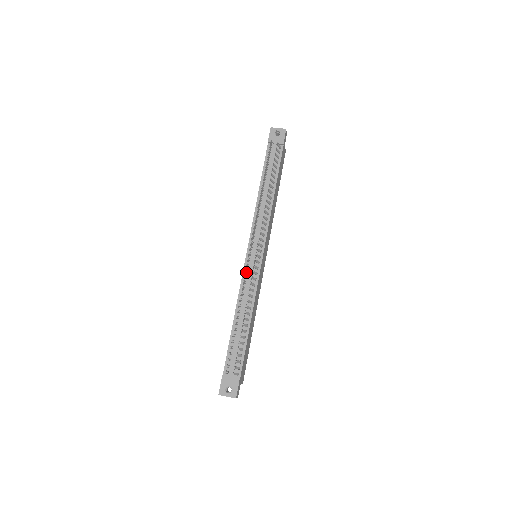
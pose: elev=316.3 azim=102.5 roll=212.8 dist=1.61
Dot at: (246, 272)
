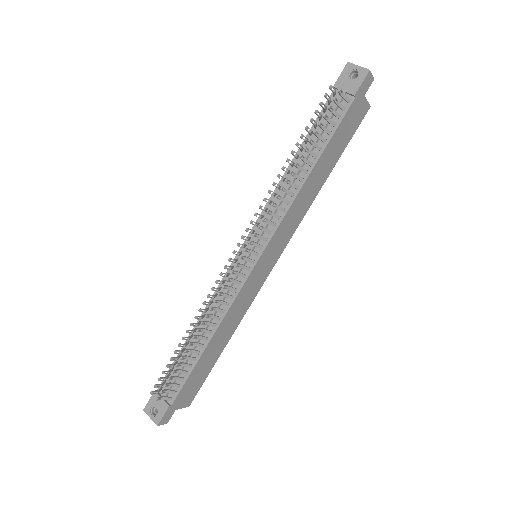
Dot at: (225, 276)
